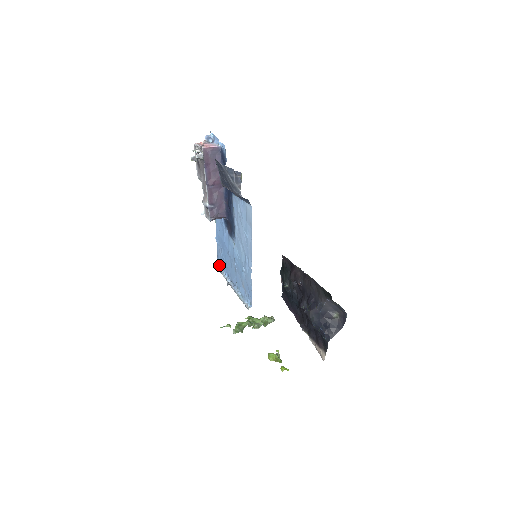
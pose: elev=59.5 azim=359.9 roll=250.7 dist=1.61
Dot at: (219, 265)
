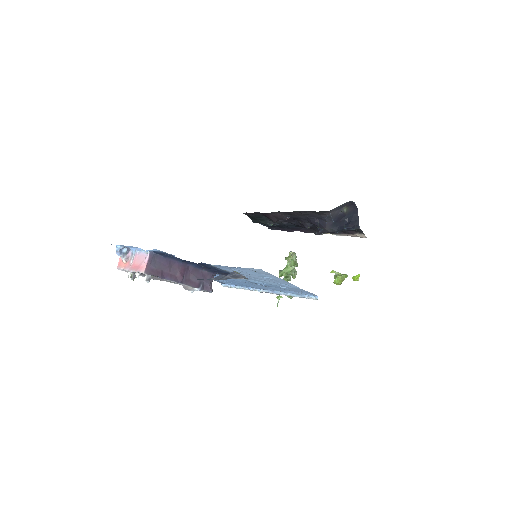
Dot at: (228, 285)
